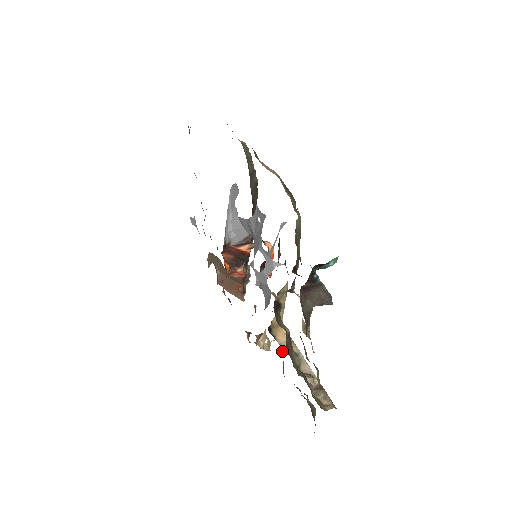
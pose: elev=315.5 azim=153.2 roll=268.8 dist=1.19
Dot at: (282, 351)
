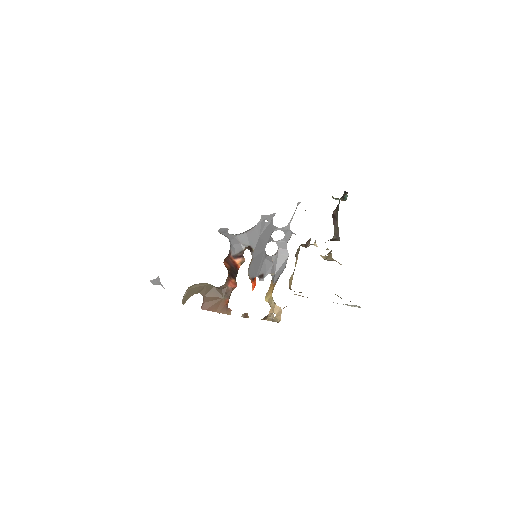
Dot at: occluded
